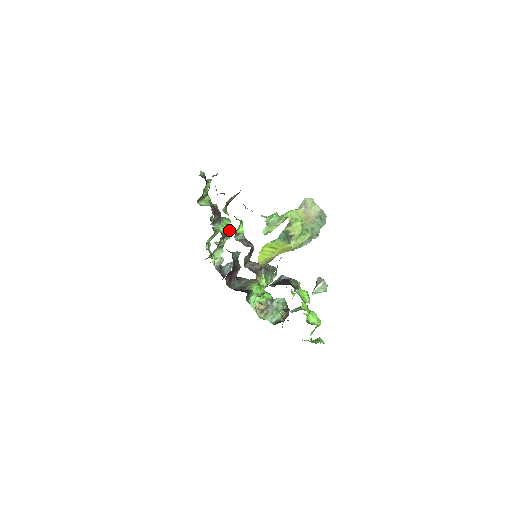
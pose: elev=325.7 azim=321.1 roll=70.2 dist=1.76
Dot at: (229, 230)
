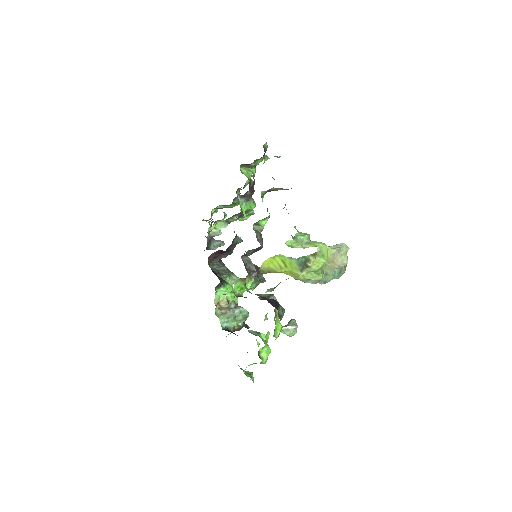
Dot at: (248, 213)
